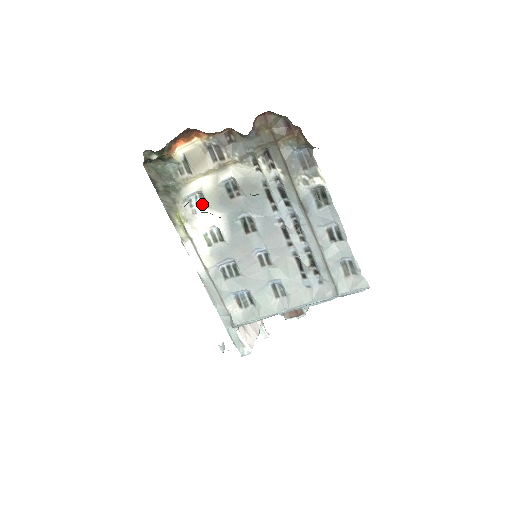
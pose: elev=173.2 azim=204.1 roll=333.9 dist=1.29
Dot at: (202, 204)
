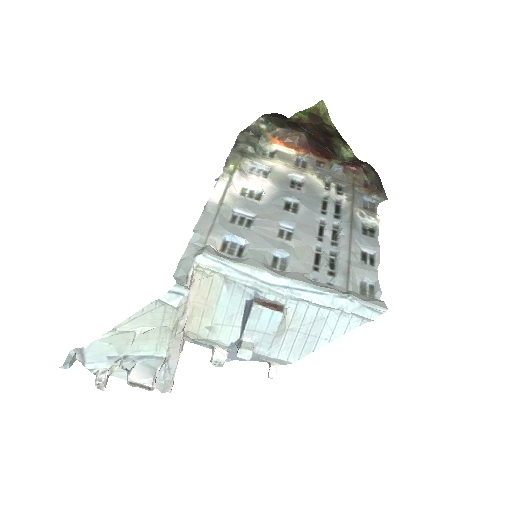
Dot at: (262, 175)
